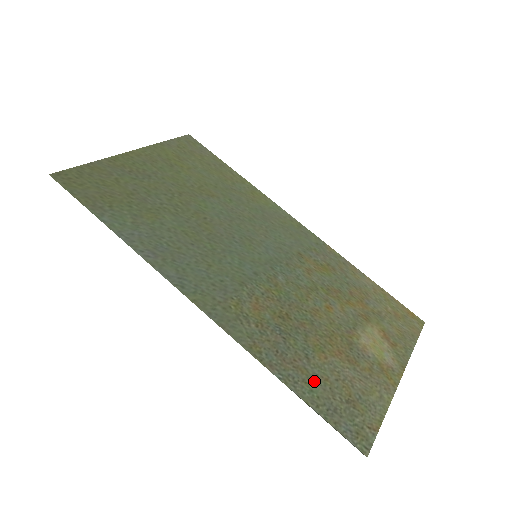
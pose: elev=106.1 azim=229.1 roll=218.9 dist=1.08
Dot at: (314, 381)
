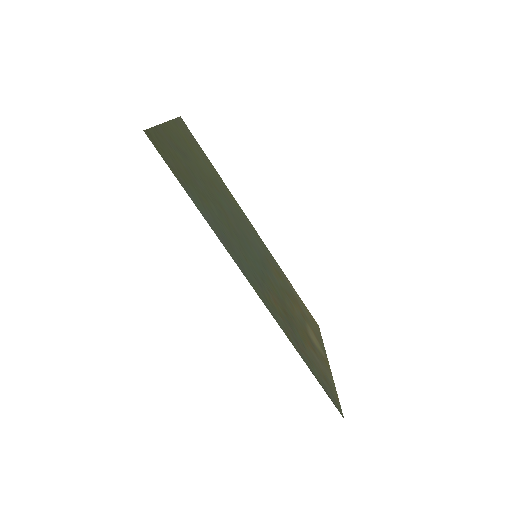
Dot at: (313, 364)
